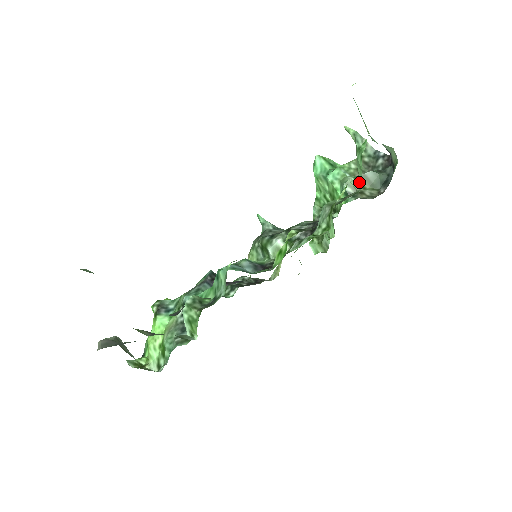
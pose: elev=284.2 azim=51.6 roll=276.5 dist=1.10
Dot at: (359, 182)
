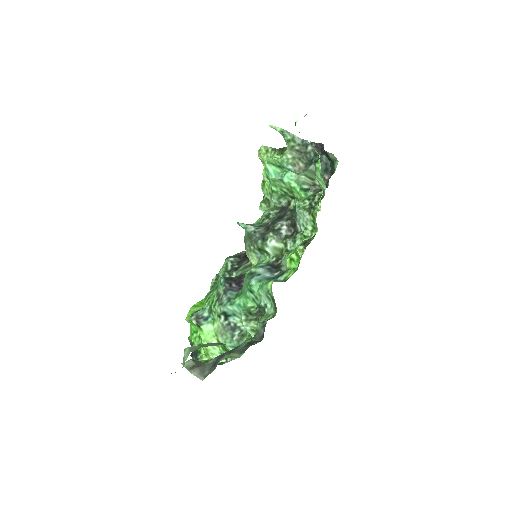
Dot at: (309, 177)
